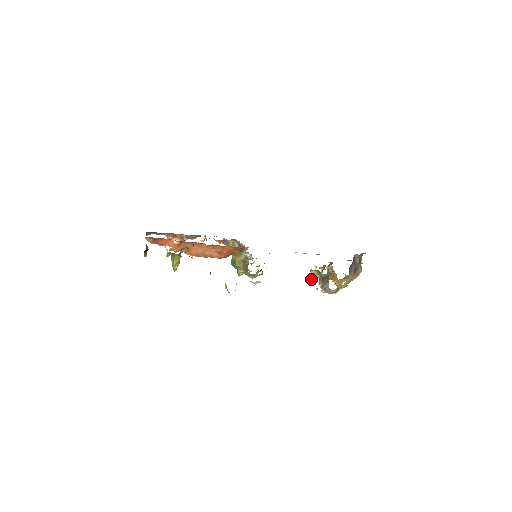
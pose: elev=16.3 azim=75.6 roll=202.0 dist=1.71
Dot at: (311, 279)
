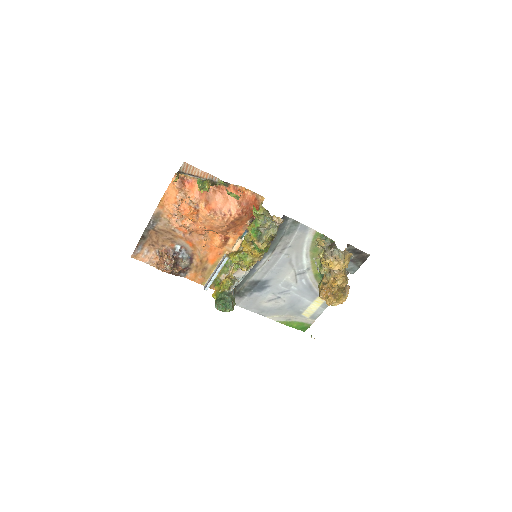
Dot at: (319, 245)
